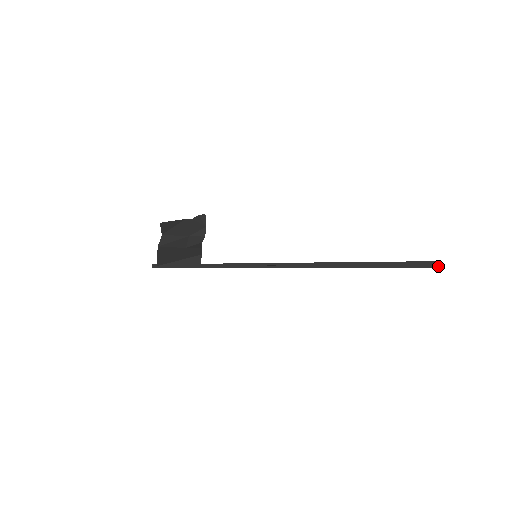
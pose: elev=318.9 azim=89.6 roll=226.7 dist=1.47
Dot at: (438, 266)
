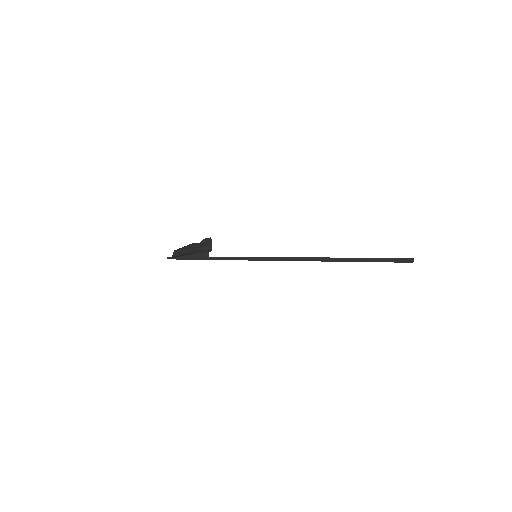
Dot at: (411, 261)
